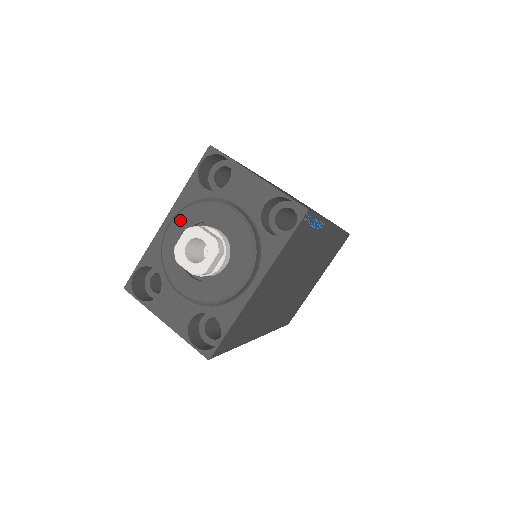
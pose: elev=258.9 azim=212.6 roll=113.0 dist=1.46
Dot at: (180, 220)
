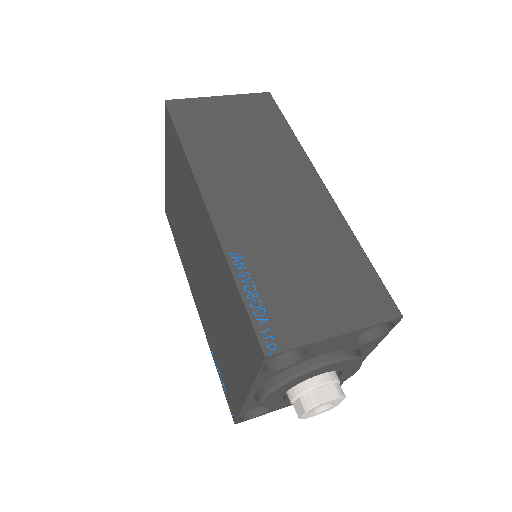
Dot at: (273, 396)
